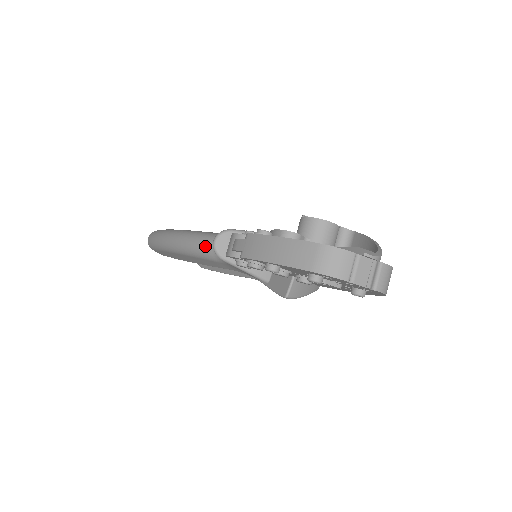
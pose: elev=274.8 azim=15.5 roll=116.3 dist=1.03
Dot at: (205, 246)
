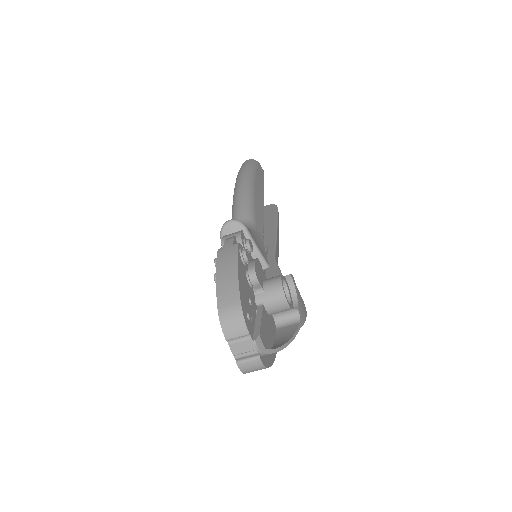
Dot at: (238, 213)
